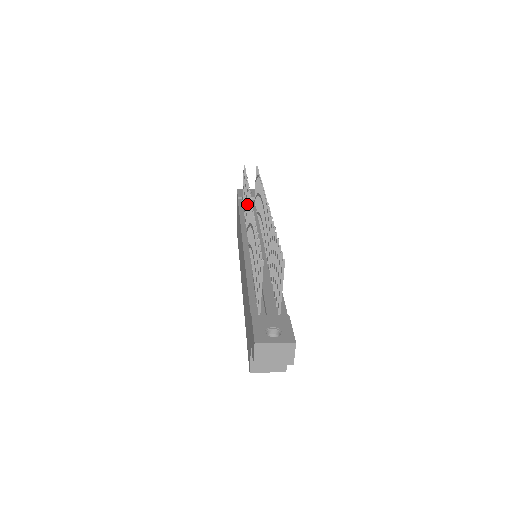
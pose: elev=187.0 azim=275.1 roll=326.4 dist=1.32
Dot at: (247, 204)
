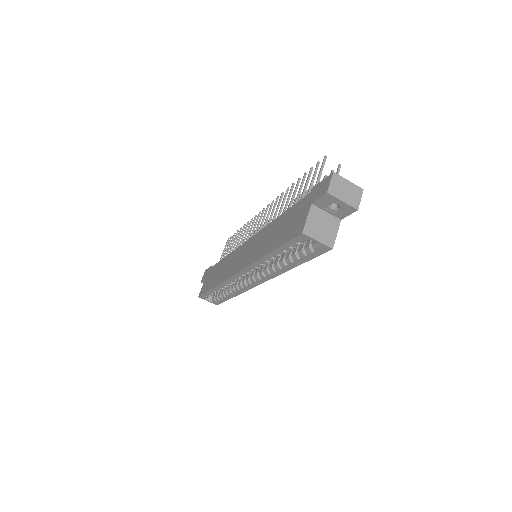
Dot at: (247, 231)
